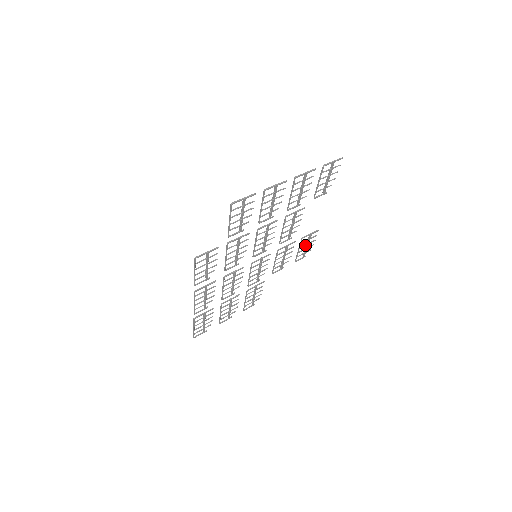
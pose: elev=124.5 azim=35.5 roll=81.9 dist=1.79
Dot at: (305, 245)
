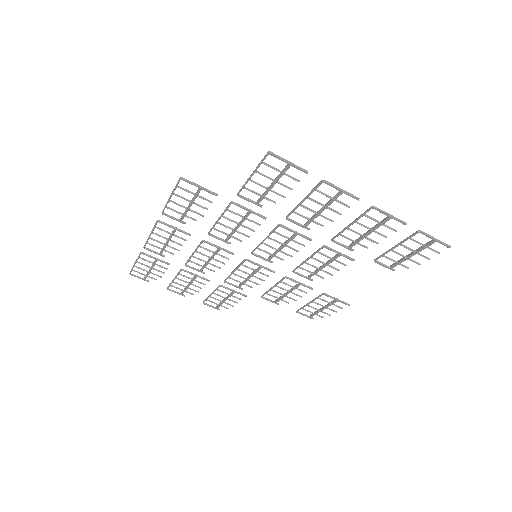
Dot at: (321, 305)
